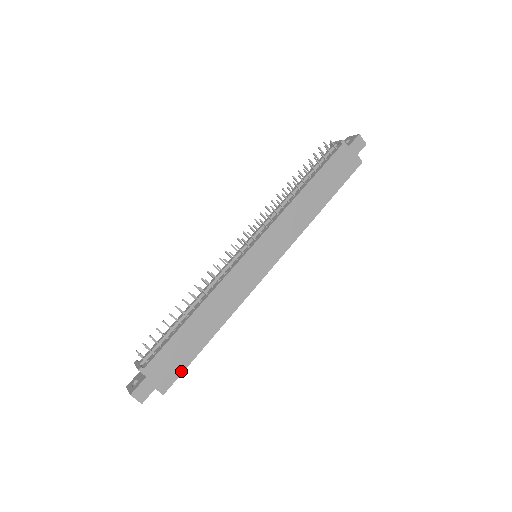
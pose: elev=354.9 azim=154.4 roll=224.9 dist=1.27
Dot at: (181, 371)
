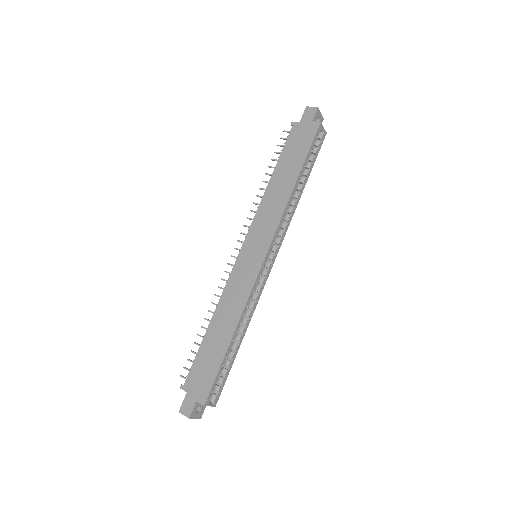
Dot at: (213, 379)
